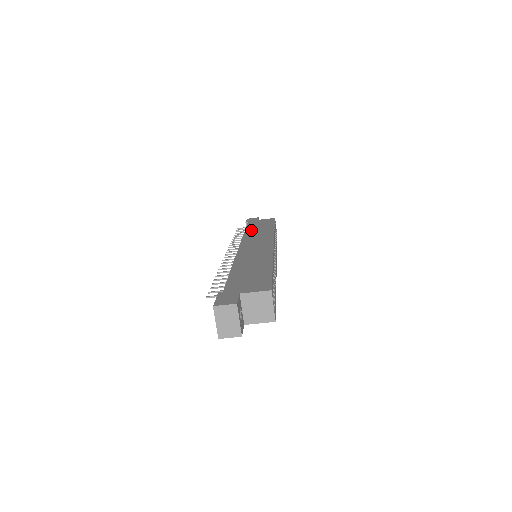
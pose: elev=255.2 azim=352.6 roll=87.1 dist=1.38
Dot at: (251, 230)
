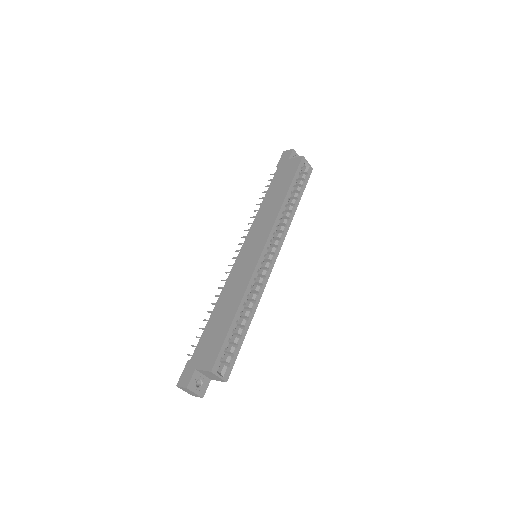
Dot at: (268, 199)
